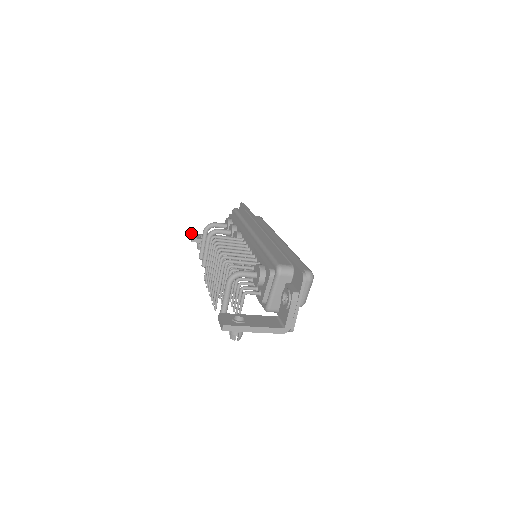
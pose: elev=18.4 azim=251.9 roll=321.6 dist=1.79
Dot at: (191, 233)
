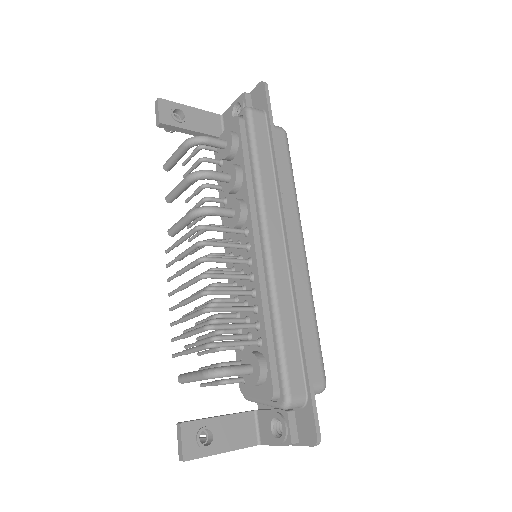
Dot at: (159, 100)
